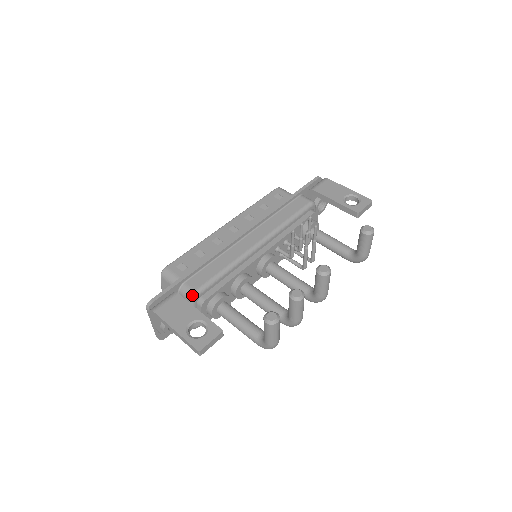
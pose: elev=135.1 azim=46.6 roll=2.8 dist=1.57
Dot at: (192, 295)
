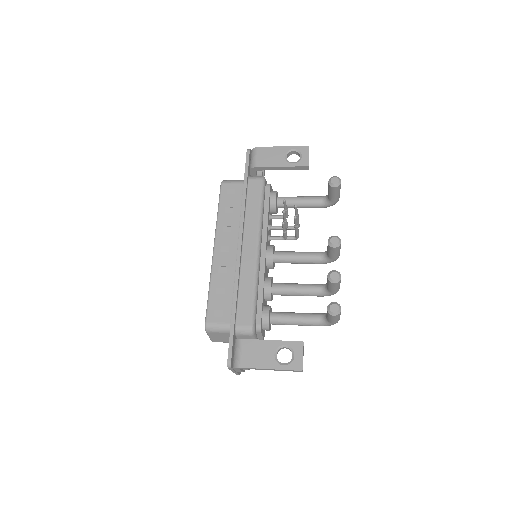
Dot at: (251, 331)
